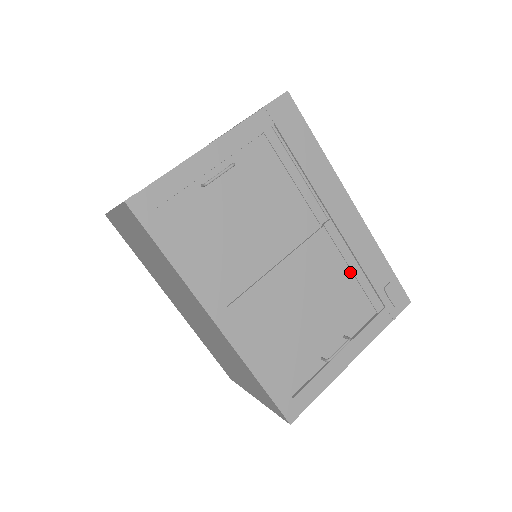
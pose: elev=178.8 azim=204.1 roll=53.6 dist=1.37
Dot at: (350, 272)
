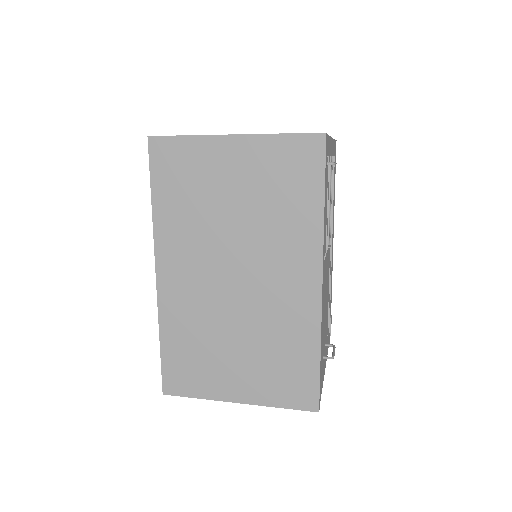
Dot at: (328, 293)
